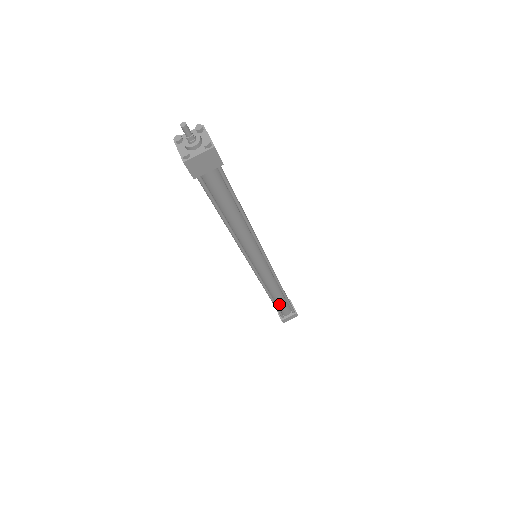
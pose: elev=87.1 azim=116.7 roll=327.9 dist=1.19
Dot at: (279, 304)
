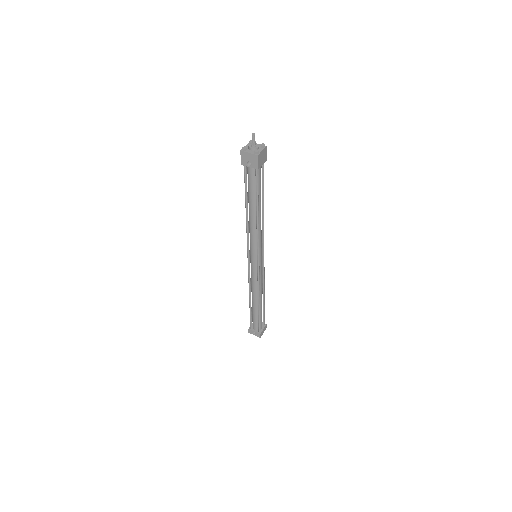
Dot at: (260, 313)
